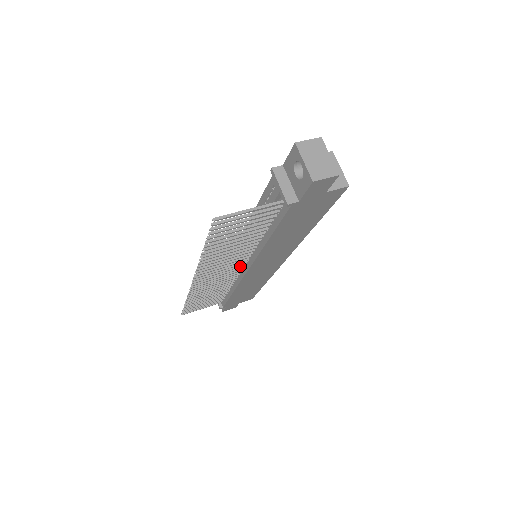
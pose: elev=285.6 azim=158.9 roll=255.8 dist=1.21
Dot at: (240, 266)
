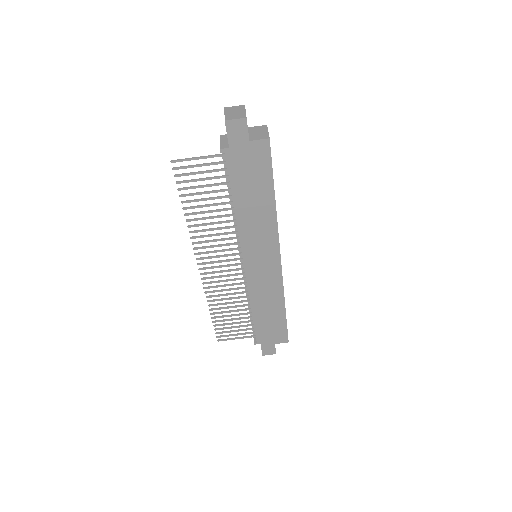
Dot at: (238, 259)
